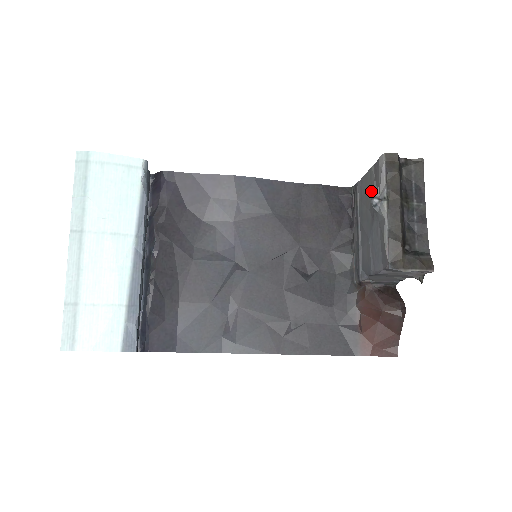
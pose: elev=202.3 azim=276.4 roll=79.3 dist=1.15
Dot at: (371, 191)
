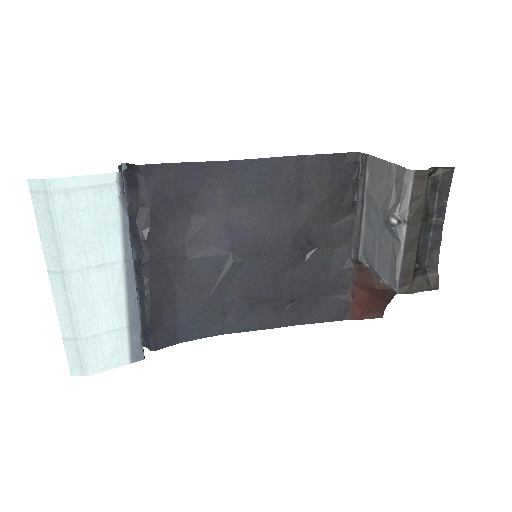
Dot at: (387, 191)
